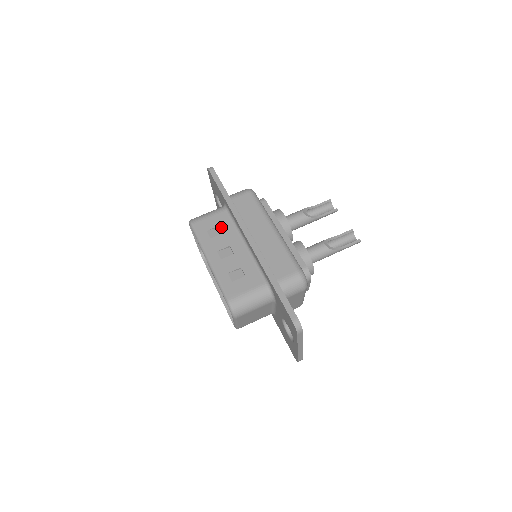
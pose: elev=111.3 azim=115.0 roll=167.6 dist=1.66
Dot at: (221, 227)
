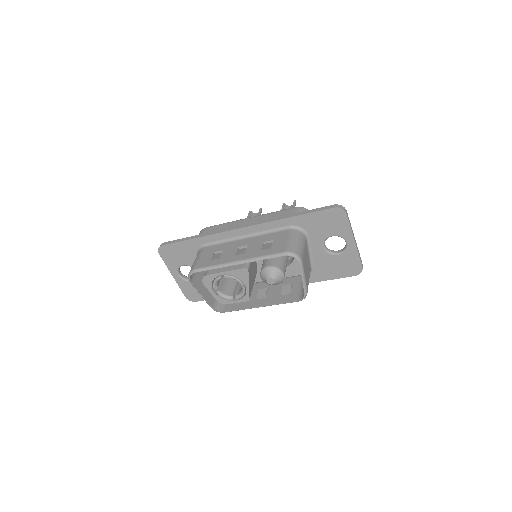
Dot at: (216, 251)
